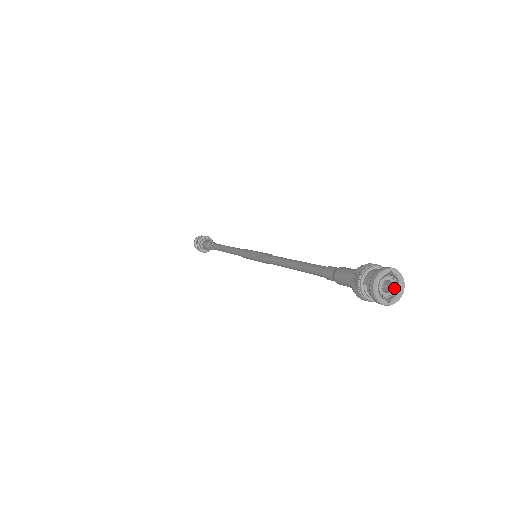
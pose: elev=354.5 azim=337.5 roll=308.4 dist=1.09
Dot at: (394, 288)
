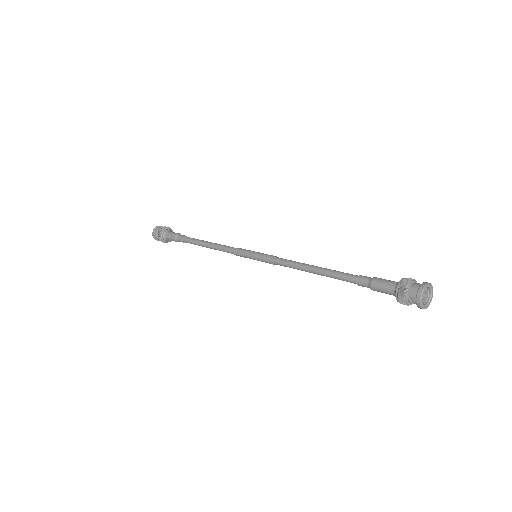
Dot at: (427, 297)
